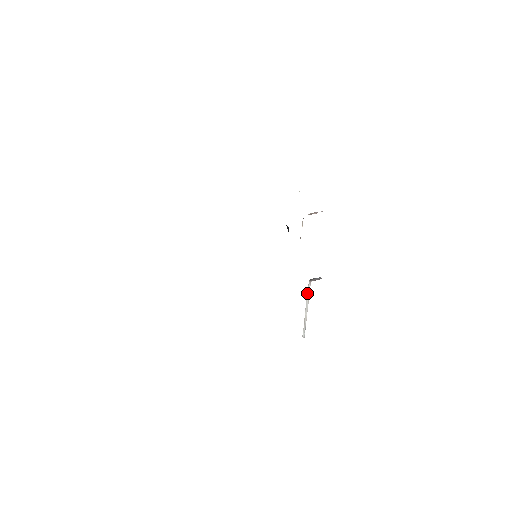
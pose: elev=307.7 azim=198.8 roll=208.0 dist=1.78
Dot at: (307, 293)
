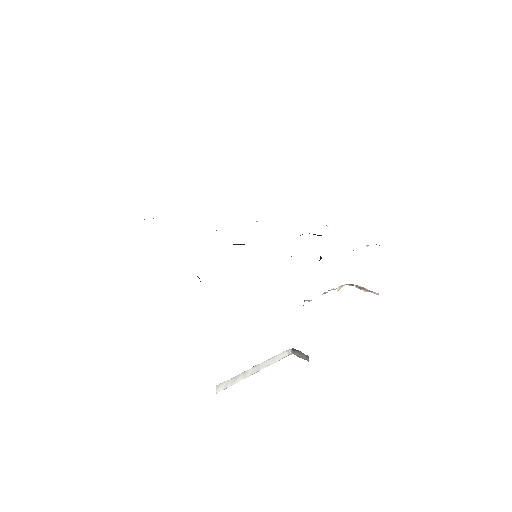
Dot at: (275, 356)
